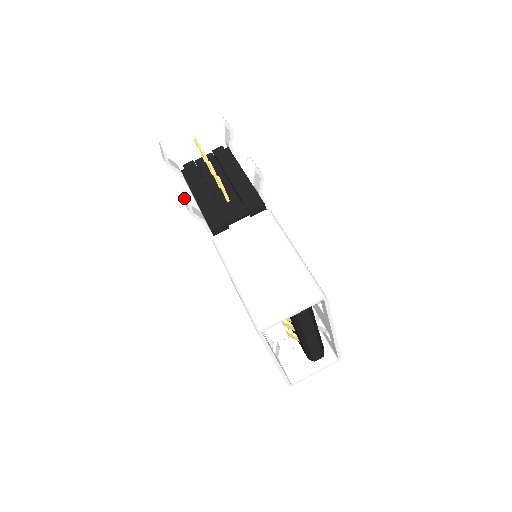
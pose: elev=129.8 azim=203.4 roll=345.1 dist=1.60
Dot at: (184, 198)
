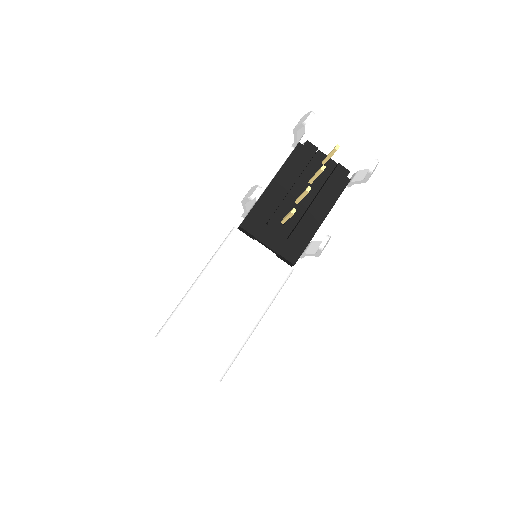
Dot at: (253, 188)
